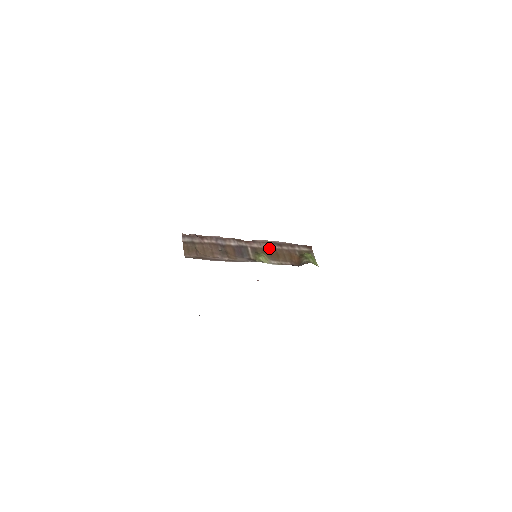
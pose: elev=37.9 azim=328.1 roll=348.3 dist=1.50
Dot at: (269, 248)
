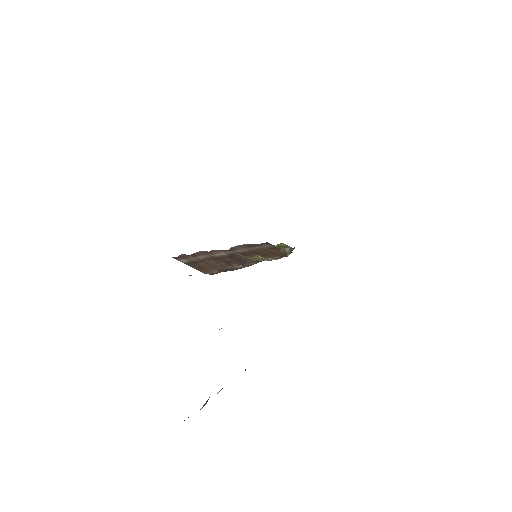
Dot at: (249, 250)
